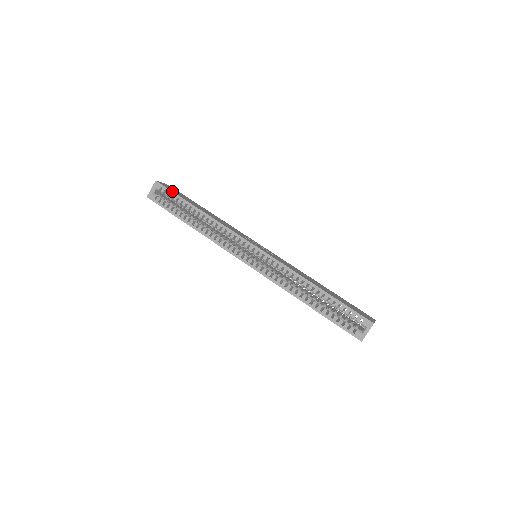
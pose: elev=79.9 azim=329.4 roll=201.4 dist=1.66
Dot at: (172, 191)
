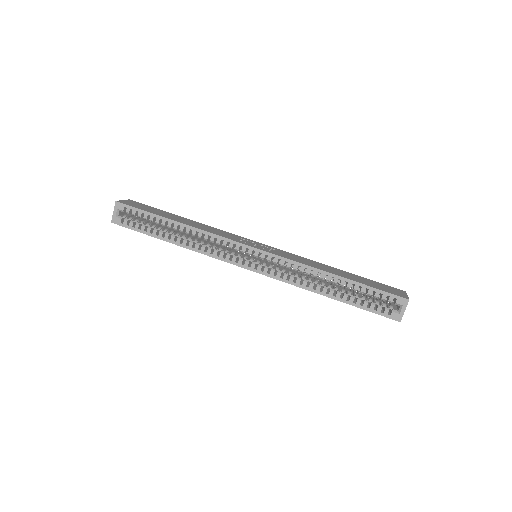
Dot at: (139, 209)
